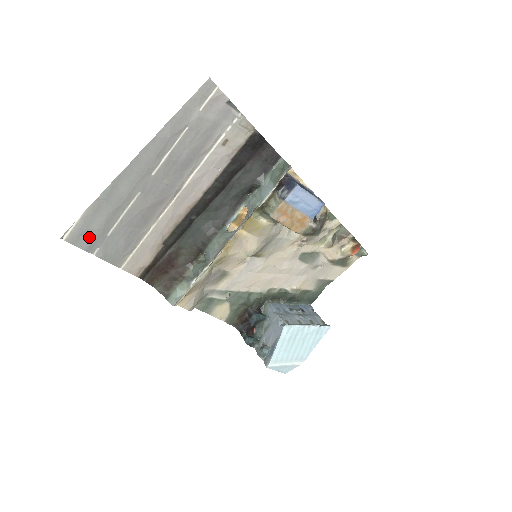
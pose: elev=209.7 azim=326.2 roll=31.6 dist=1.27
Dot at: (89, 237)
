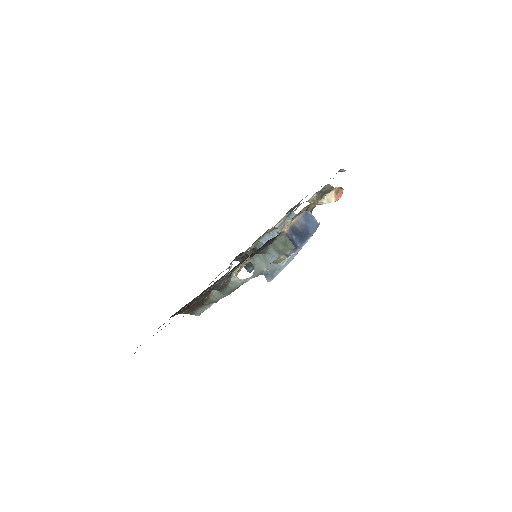
Dot at: occluded
